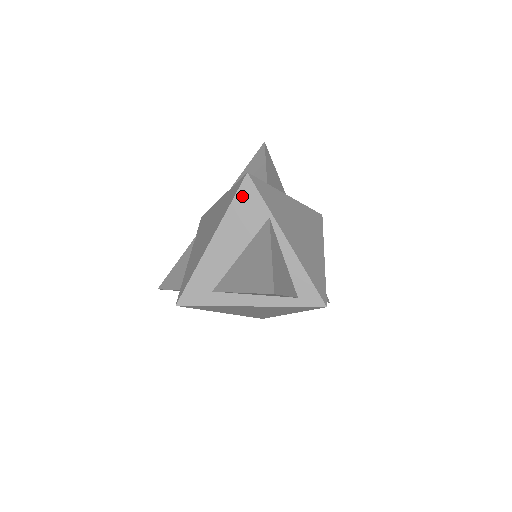
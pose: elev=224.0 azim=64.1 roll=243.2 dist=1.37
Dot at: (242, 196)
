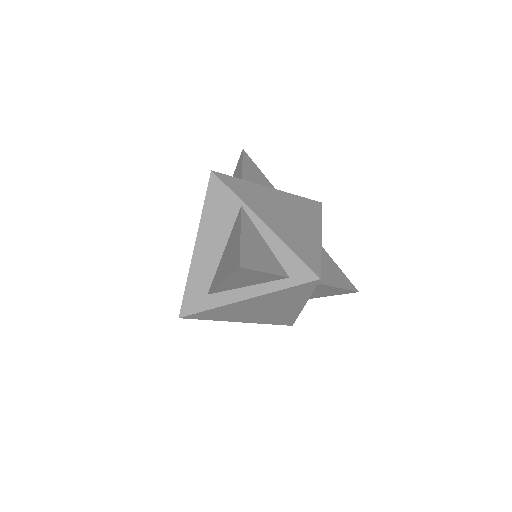
Dot at: (212, 194)
